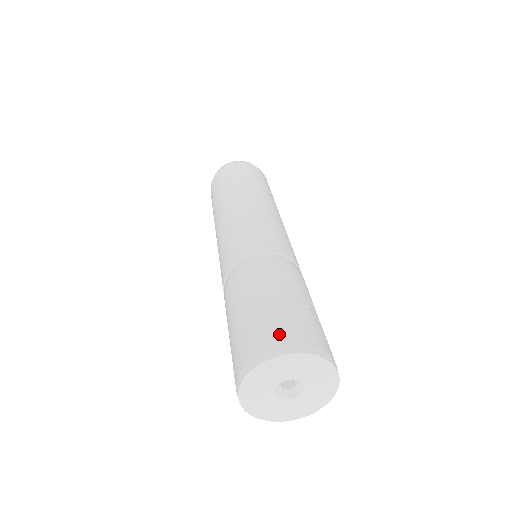
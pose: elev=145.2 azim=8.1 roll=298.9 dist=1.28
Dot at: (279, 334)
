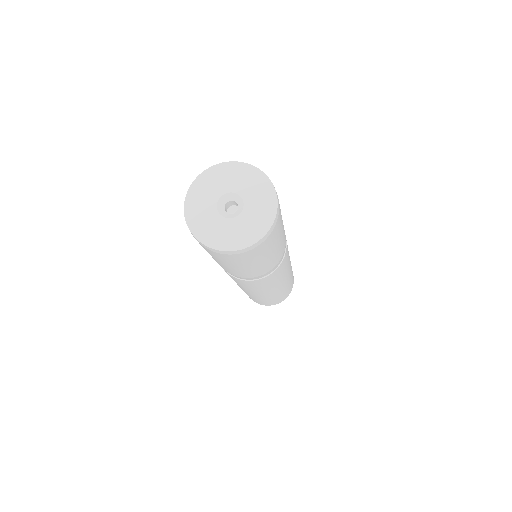
Dot at: occluded
